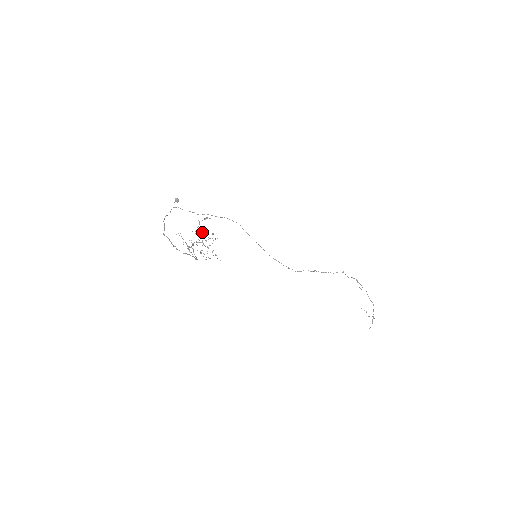
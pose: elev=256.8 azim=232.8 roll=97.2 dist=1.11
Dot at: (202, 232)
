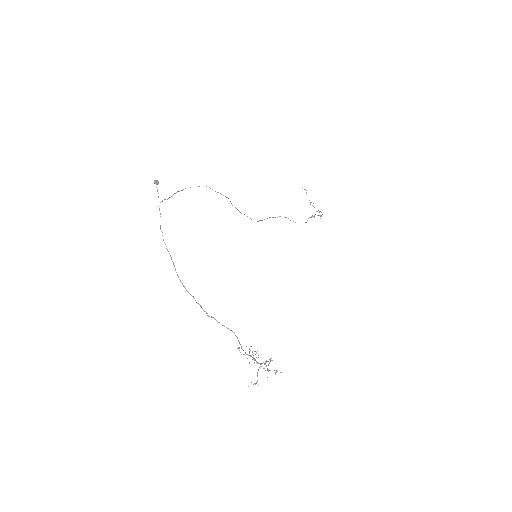
Dot at: (264, 363)
